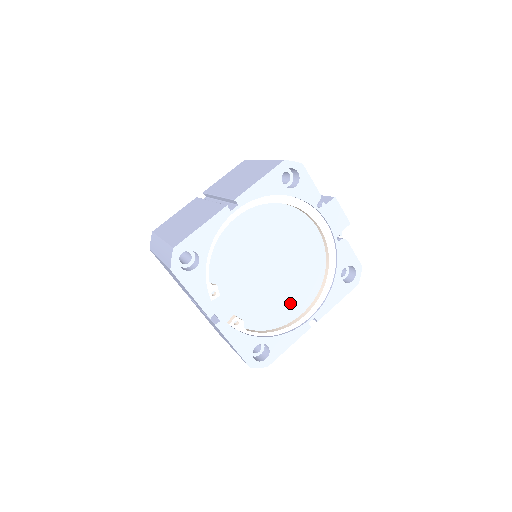
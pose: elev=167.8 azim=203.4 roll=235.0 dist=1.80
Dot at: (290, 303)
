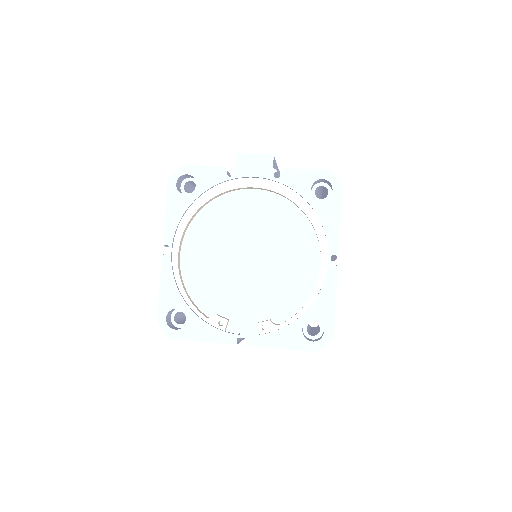
Dot at: (299, 266)
